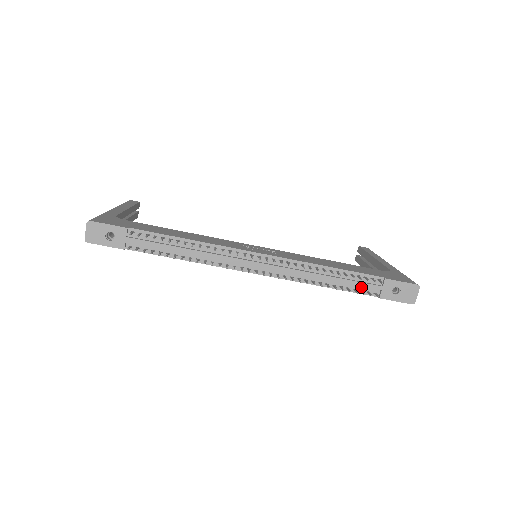
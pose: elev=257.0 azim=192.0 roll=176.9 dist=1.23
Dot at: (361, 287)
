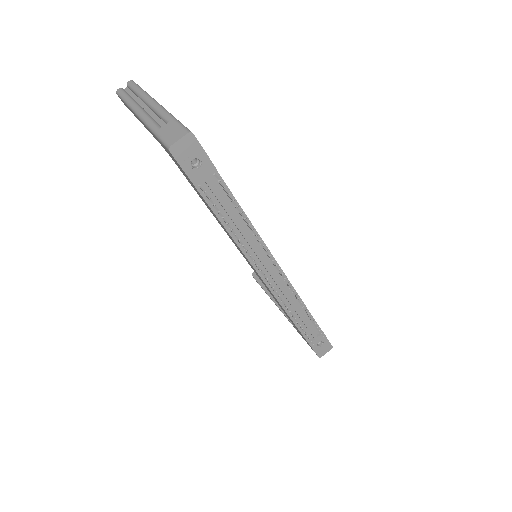
Dot at: (306, 330)
